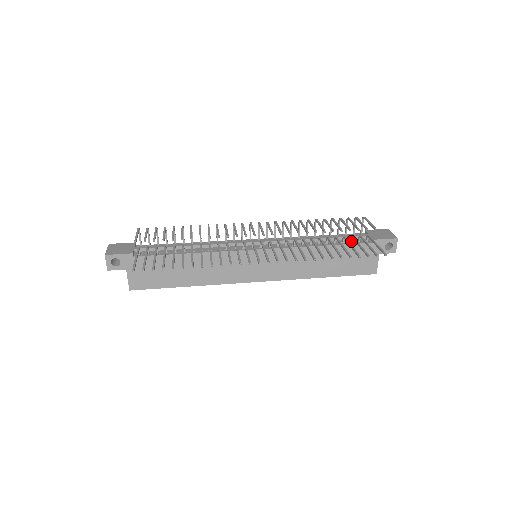
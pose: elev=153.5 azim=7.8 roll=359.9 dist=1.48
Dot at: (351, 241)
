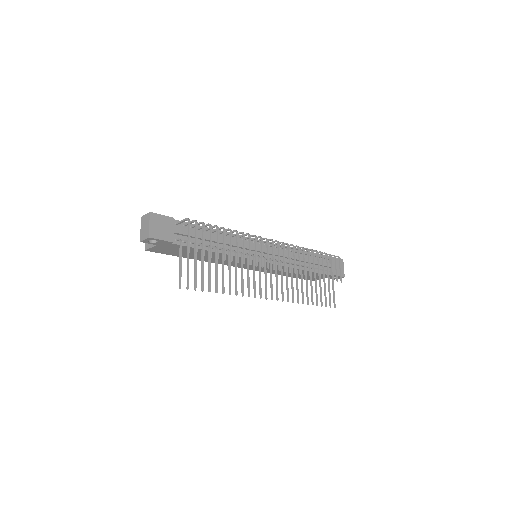
Dot at: (320, 270)
